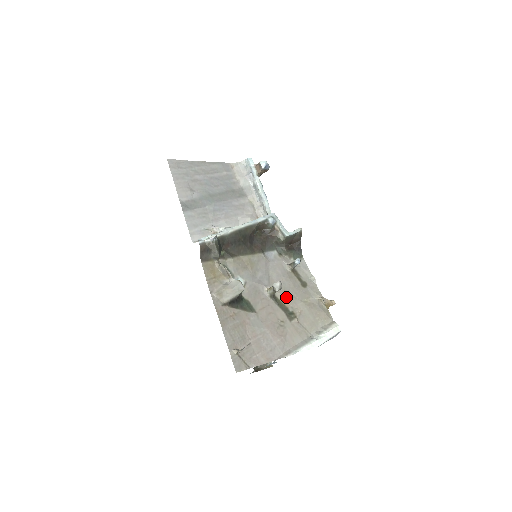
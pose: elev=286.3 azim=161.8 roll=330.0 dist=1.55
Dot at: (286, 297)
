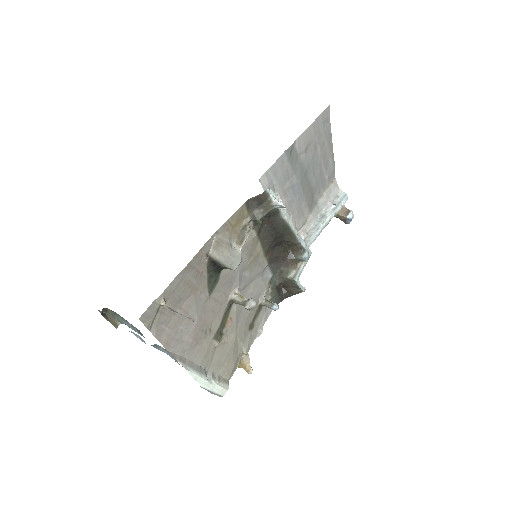
Dot at: (235, 317)
